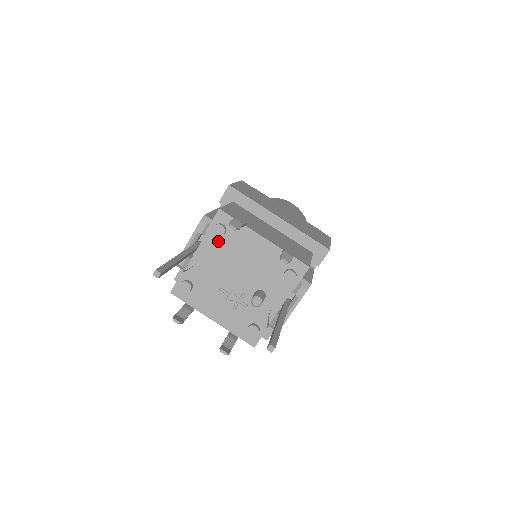
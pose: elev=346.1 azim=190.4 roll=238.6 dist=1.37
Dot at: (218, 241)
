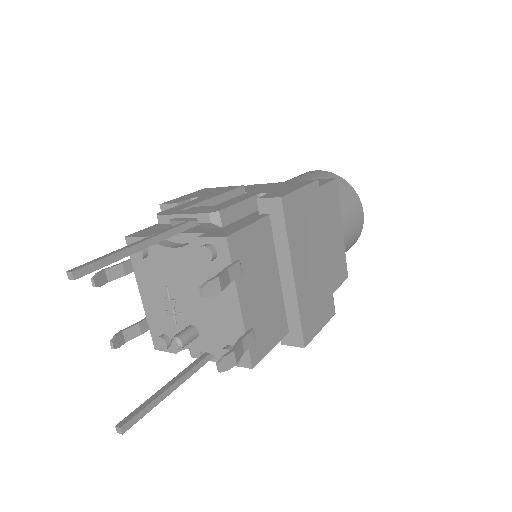
Dot at: (199, 257)
